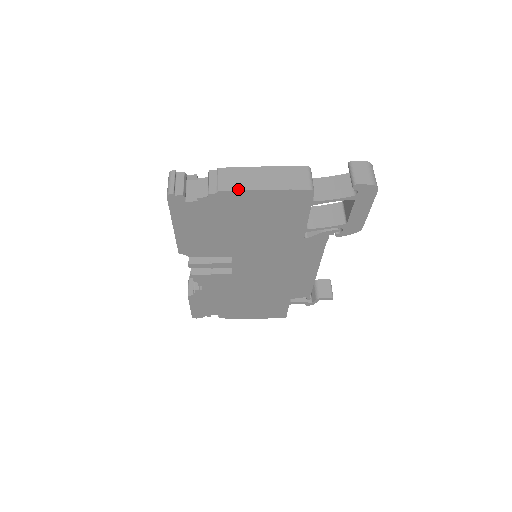
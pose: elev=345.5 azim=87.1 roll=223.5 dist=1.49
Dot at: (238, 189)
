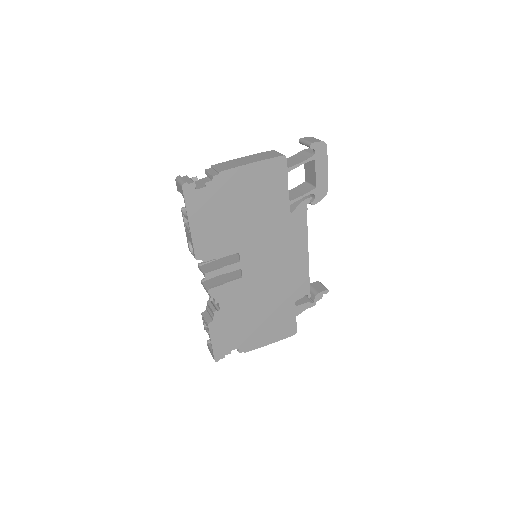
Dot at: (233, 167)
